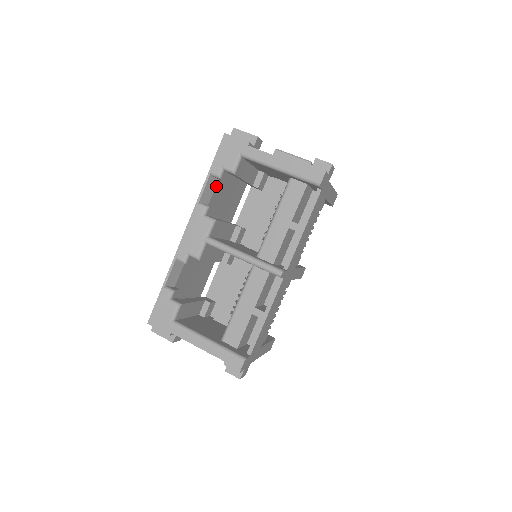
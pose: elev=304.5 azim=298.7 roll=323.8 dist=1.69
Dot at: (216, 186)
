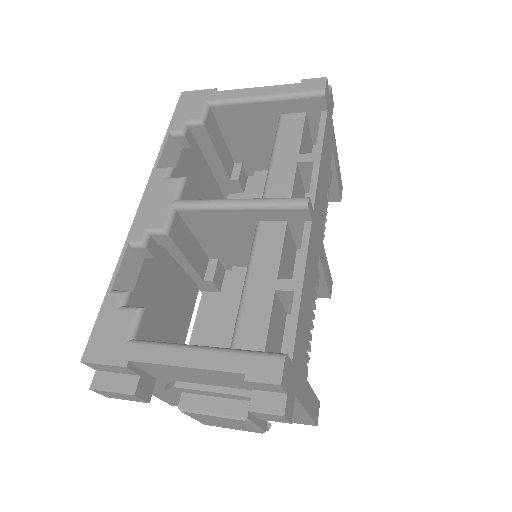
Dot at: (180, 158)
